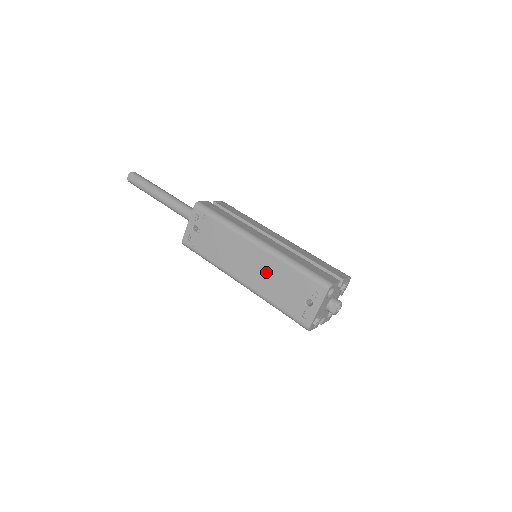
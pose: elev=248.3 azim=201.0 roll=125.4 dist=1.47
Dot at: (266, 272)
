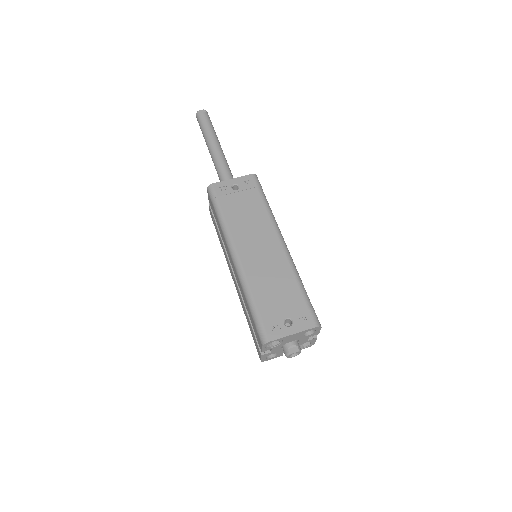
Dot at: (270, 269)
